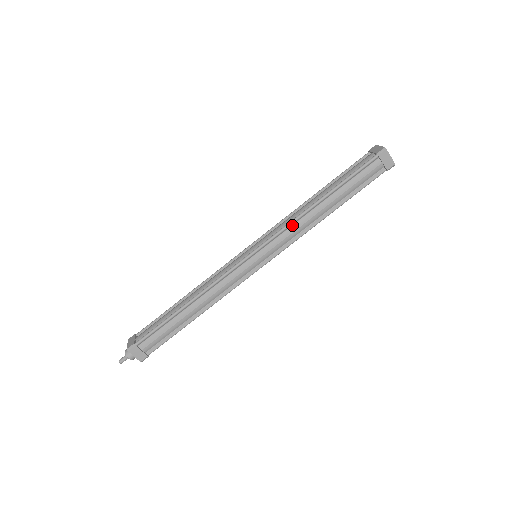
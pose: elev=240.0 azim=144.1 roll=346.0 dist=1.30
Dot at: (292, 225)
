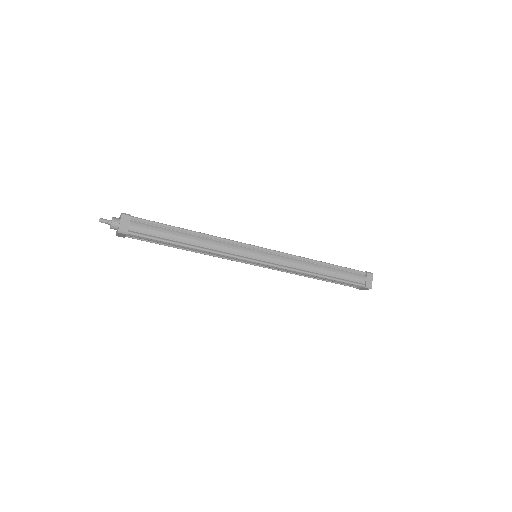
Dot at: (293, 270)
